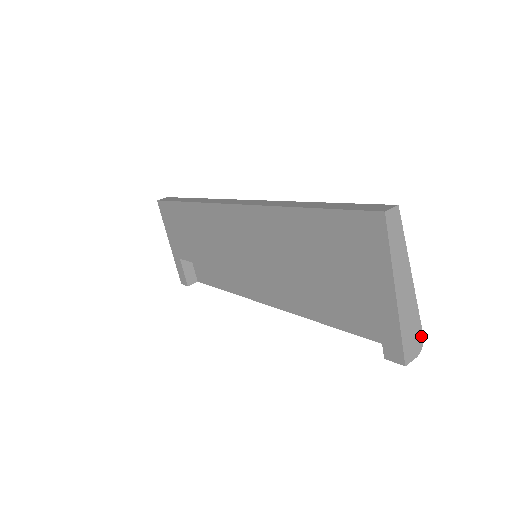
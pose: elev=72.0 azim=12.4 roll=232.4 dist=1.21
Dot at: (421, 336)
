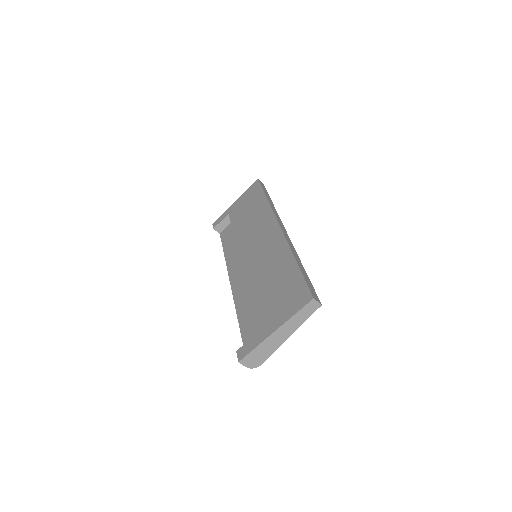
Dot at: (260, 364)
